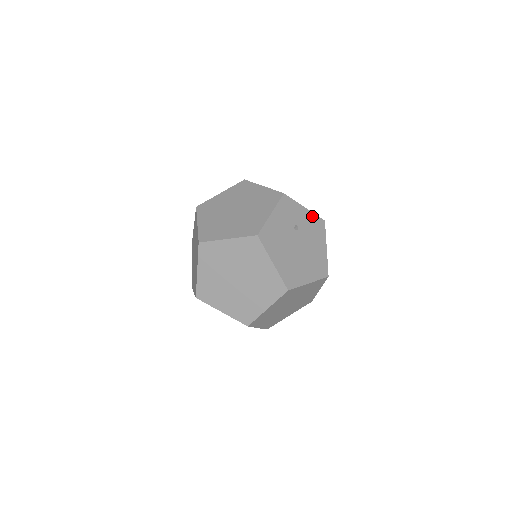
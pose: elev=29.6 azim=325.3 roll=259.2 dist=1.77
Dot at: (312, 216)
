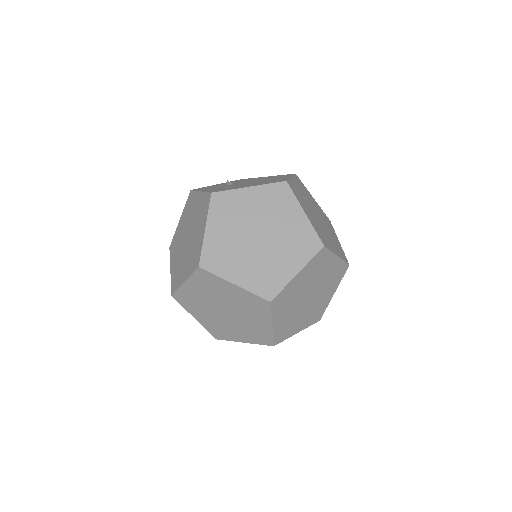
Dot at: occluded
